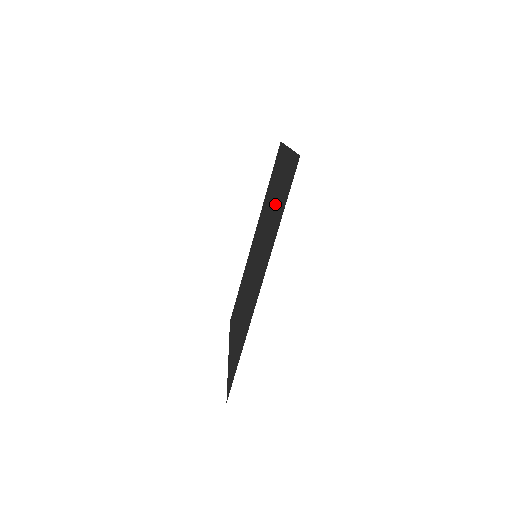
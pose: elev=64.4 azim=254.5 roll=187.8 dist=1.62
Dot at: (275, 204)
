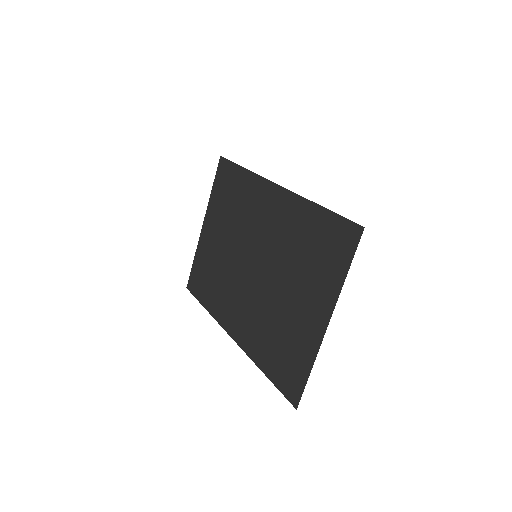
Dot at: (282, 319)
